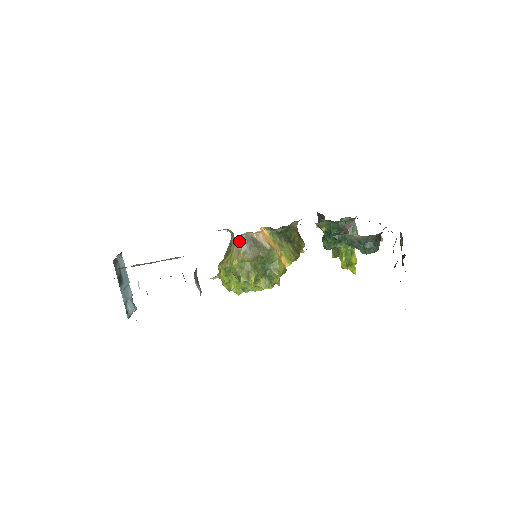
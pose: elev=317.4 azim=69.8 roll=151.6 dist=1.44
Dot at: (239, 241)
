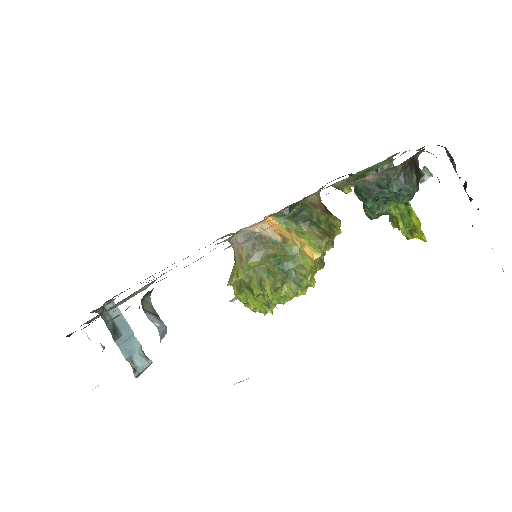
Dot at: (237, 243)
